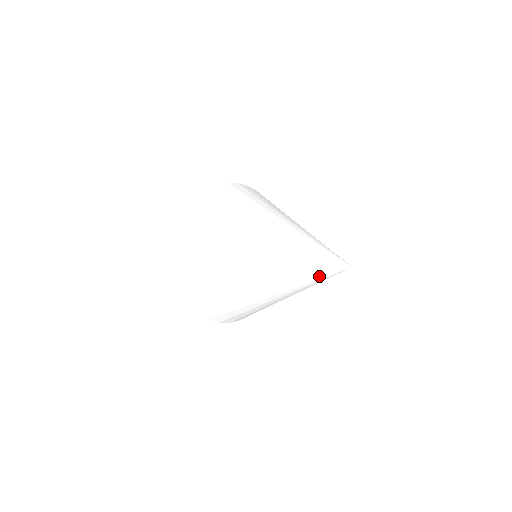
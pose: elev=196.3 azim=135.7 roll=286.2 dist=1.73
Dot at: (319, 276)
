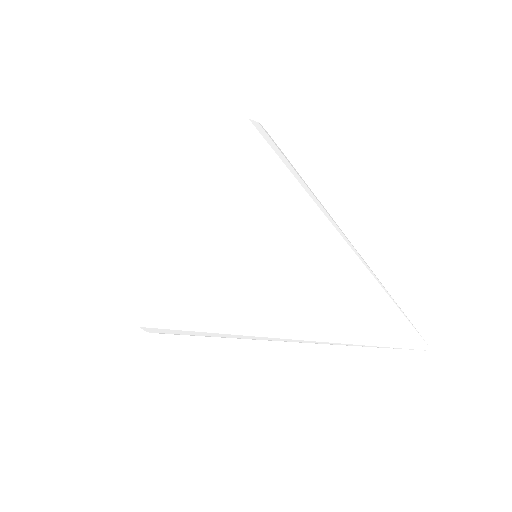
Dot at: (380, 340)
